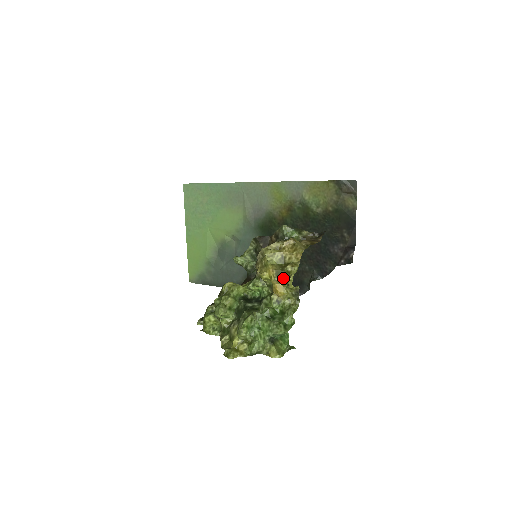
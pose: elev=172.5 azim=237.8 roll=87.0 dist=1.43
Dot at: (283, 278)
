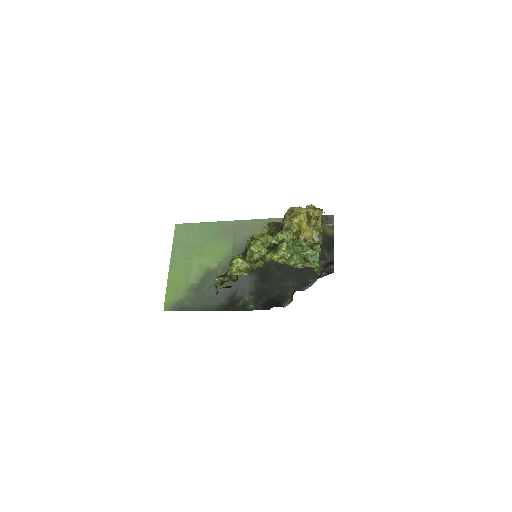
Dot at: (311, 221)
